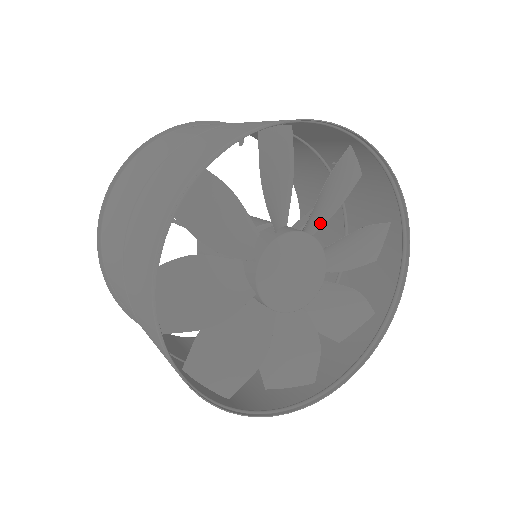
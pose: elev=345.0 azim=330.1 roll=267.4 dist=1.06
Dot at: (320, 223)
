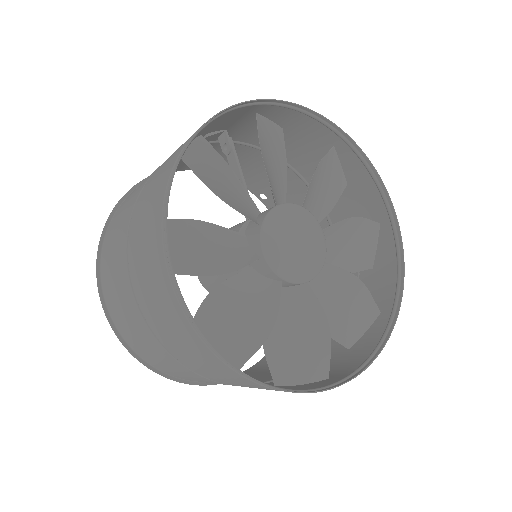
Dot at: occluded
